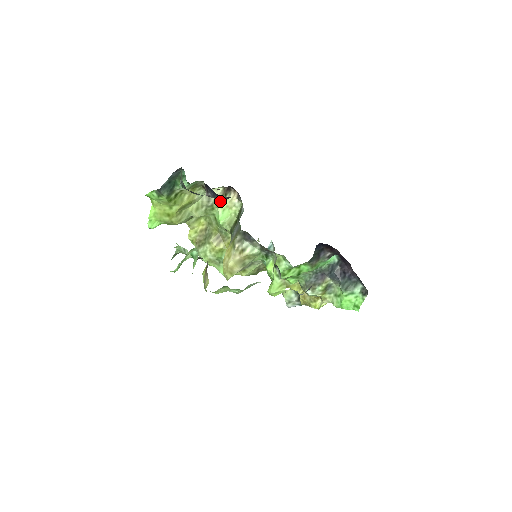
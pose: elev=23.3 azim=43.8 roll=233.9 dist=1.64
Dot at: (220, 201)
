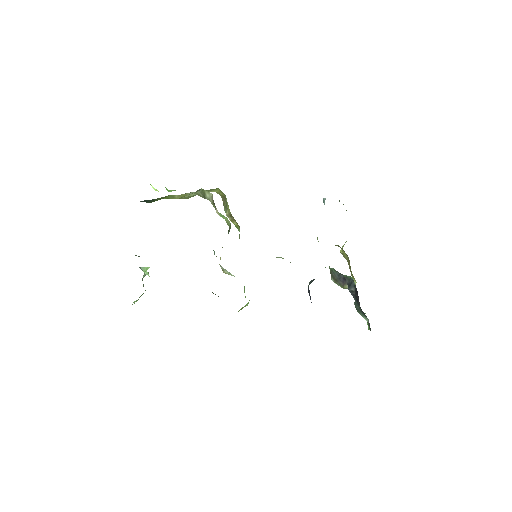
Dot at: (212, 204)
